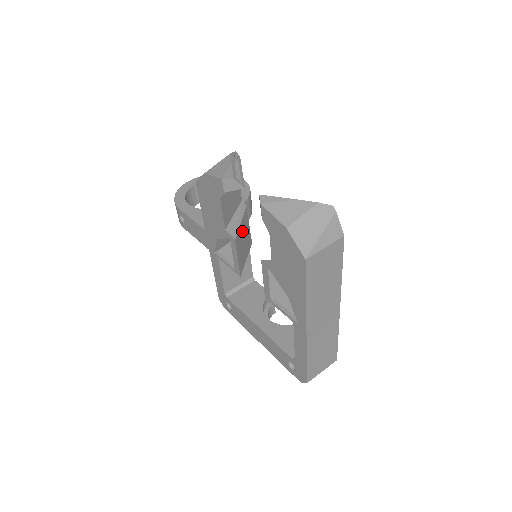
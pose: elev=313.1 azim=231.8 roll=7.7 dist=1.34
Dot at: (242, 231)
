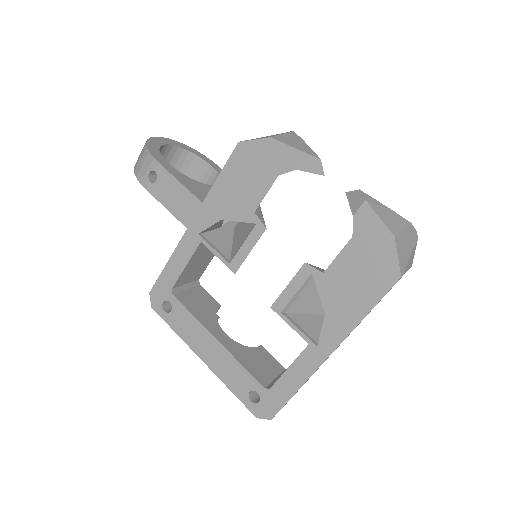
Dot at: occluded
